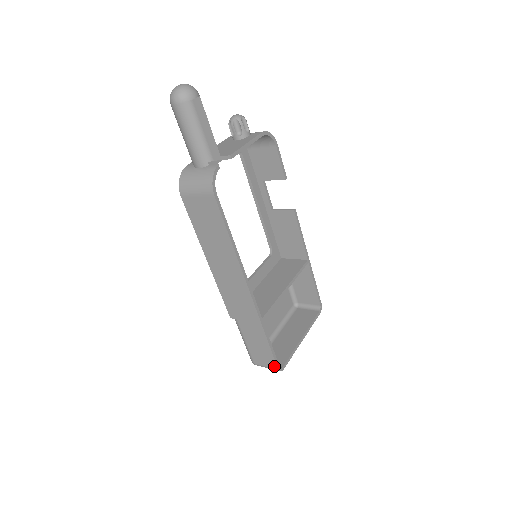
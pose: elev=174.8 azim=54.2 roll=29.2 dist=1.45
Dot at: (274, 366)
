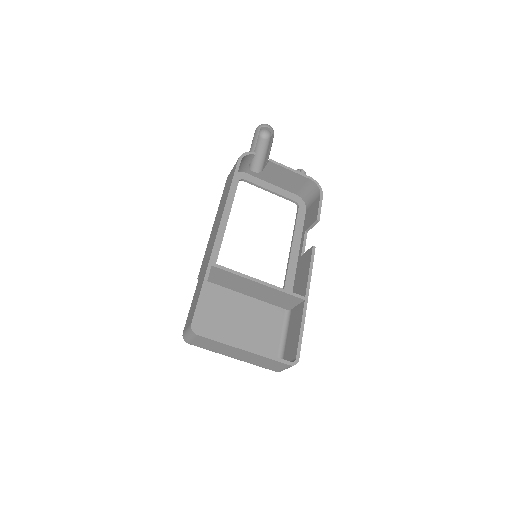
Dot at: (191, 321)
